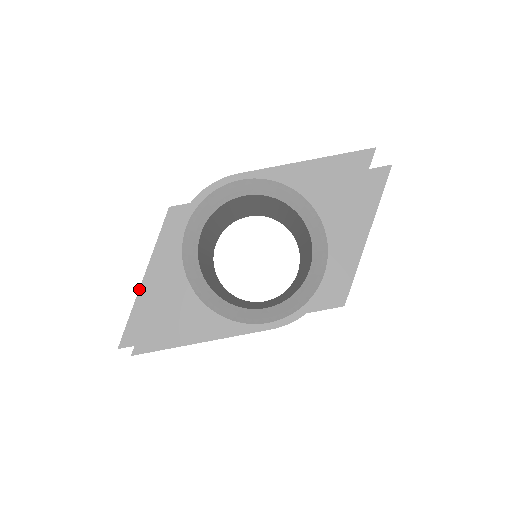
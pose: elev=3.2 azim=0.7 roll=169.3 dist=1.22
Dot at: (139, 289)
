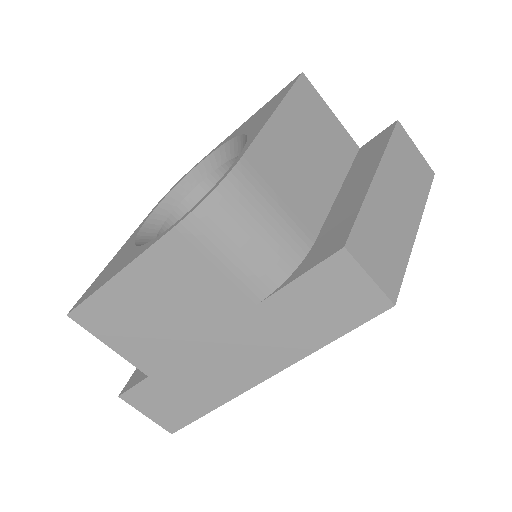
Dot at: occluded
